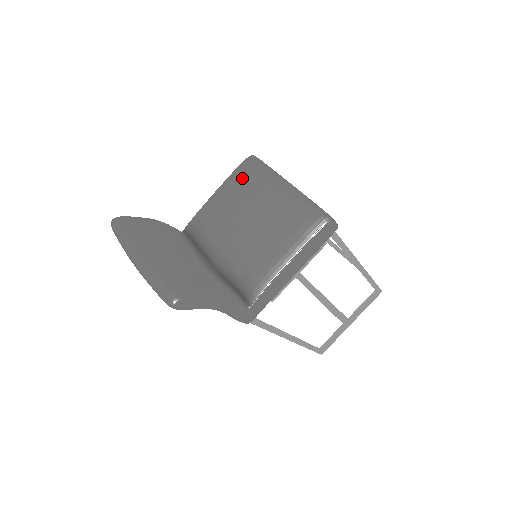
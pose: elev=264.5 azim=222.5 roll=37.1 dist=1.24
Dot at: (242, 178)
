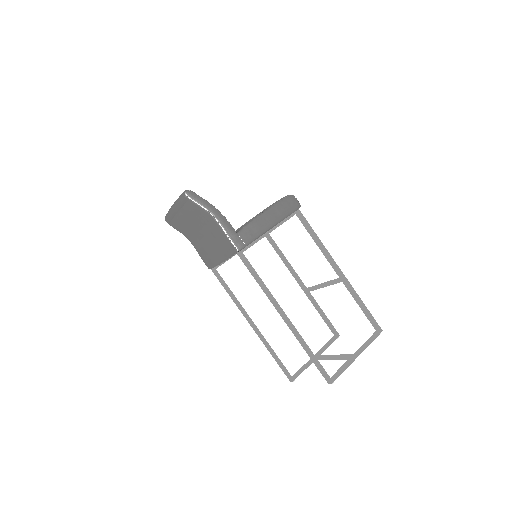
Dot at: occluded
